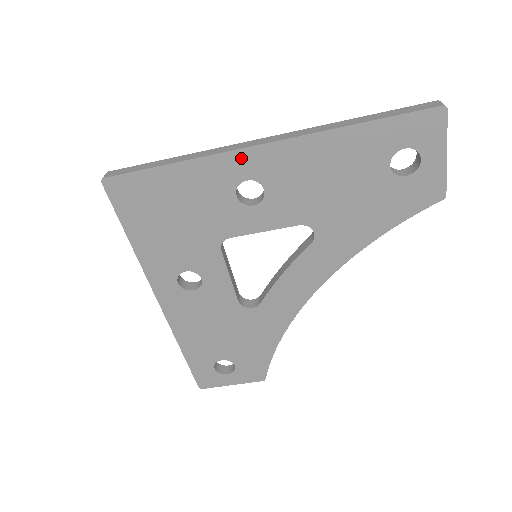
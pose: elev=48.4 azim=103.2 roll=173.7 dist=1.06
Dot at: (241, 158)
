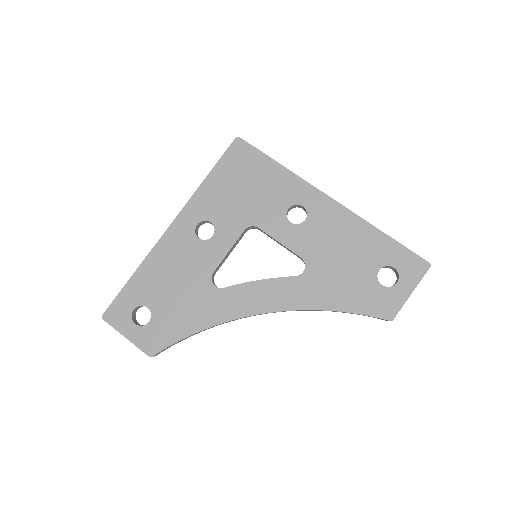
Dot at: (313, 193)
